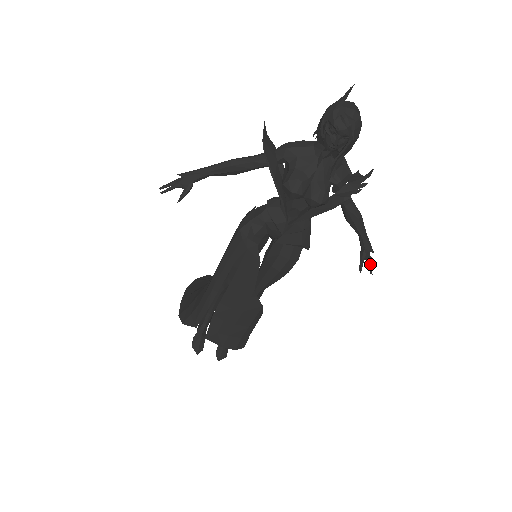
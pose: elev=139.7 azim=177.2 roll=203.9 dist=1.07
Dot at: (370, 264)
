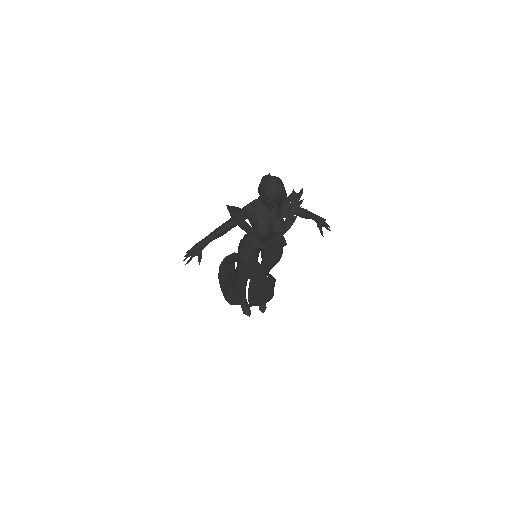
Dot at: (326, 227)
